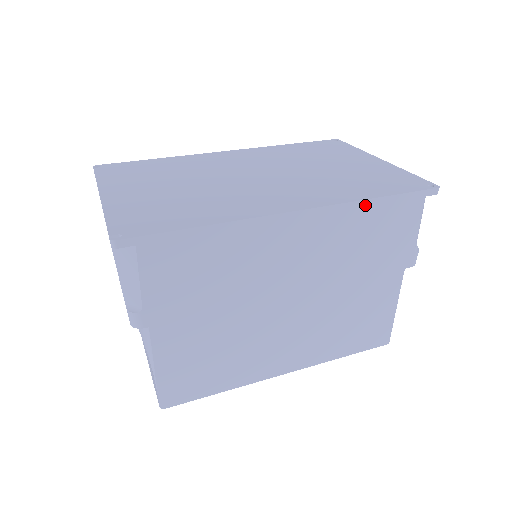
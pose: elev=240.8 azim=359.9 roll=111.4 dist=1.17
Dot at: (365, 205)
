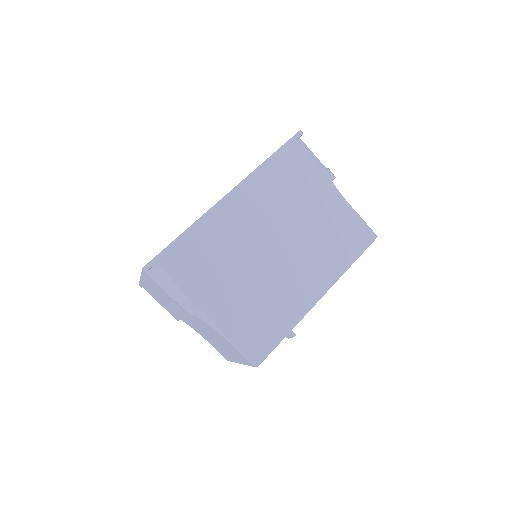
Dot at: (265, 166)
